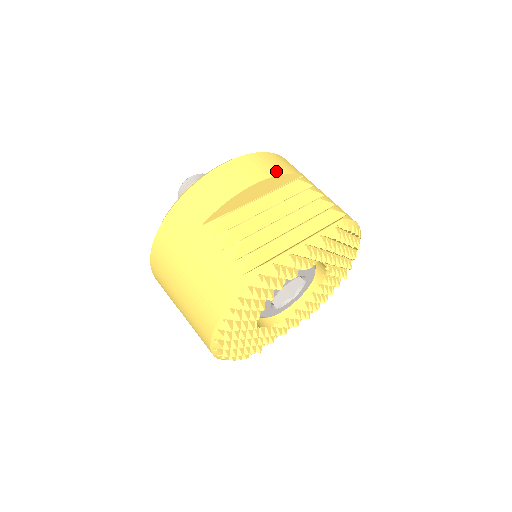
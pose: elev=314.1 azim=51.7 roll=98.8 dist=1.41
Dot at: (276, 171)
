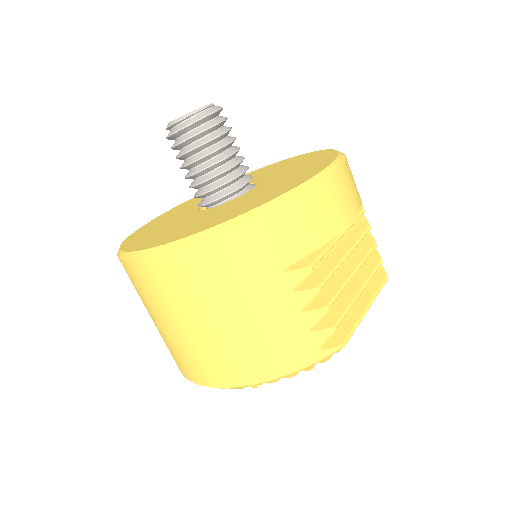
Dot at: (359, 199)
